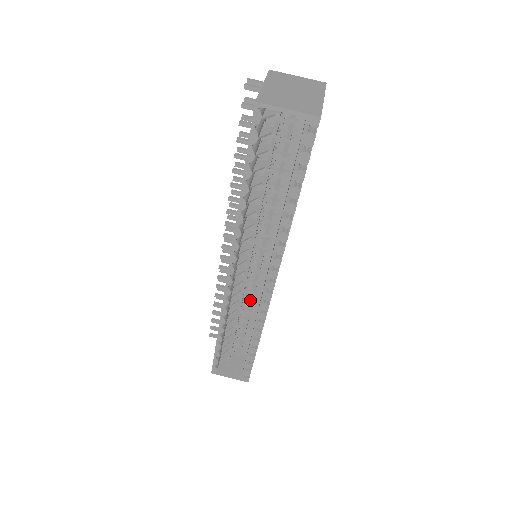
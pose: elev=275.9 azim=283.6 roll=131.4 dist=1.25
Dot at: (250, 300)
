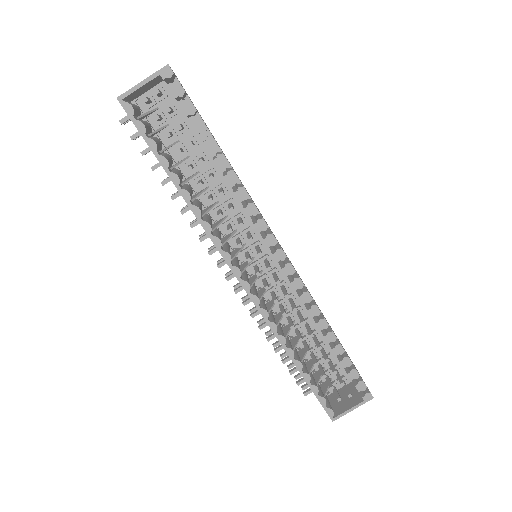
Dot at: (284, 294)
